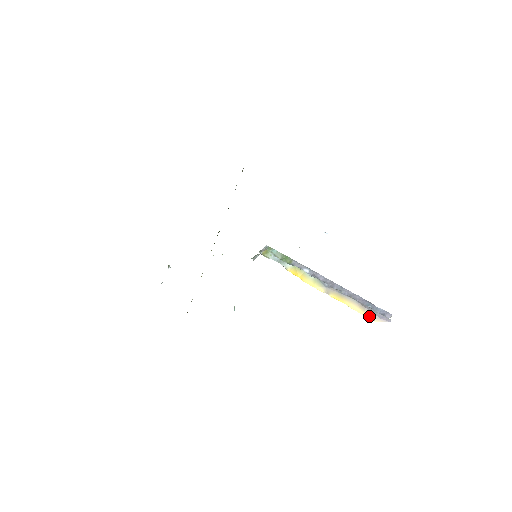
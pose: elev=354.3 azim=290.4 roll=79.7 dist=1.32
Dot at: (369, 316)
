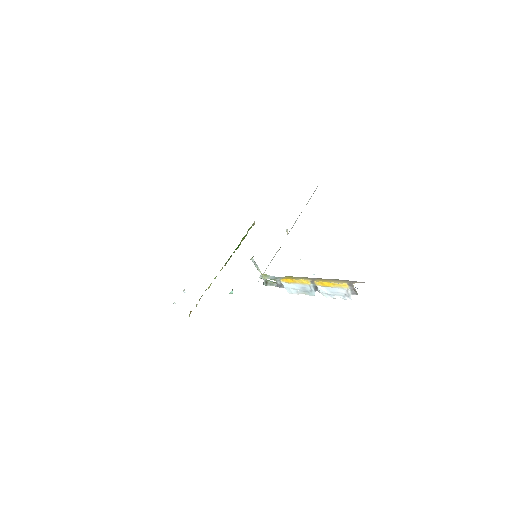
Dot at: (349, 283)
